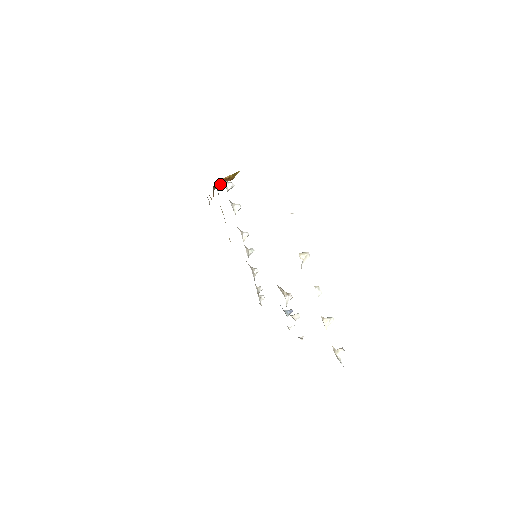
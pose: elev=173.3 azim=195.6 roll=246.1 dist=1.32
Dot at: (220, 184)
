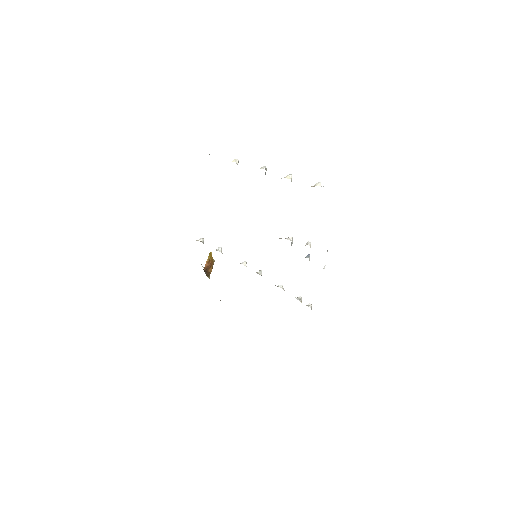
Dot at: (210, 272)
